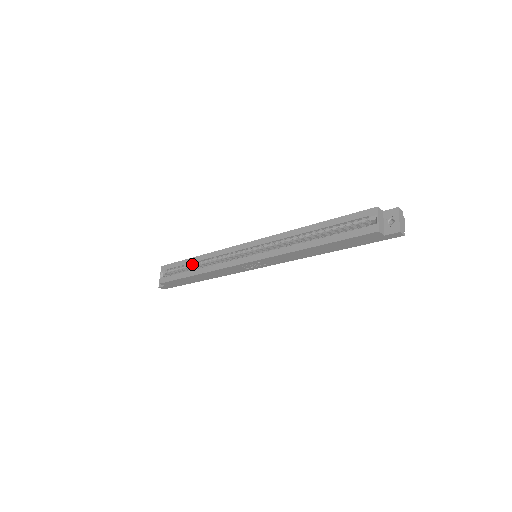
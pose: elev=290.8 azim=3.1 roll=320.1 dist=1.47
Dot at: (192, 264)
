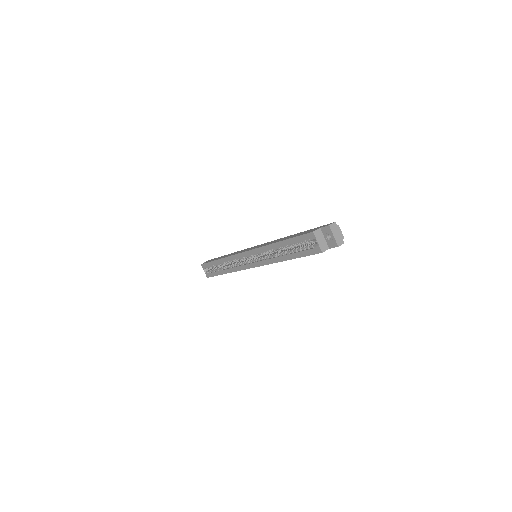
Dot at: (219, 265)
